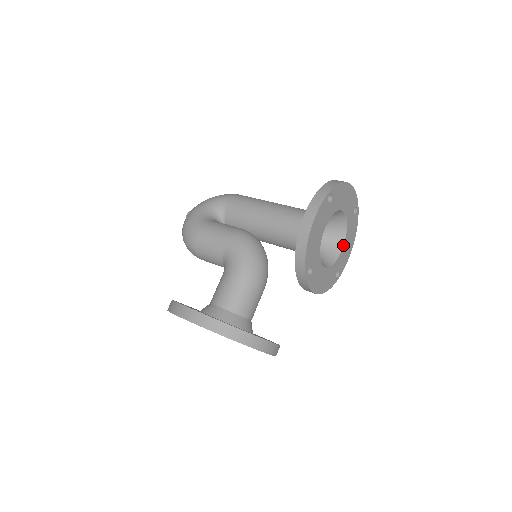
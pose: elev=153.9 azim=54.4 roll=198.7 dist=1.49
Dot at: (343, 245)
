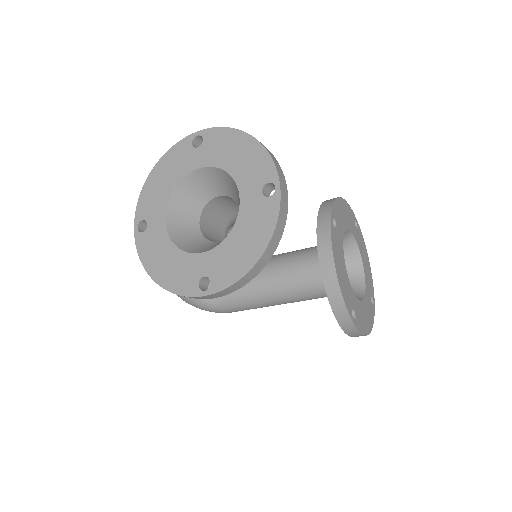
Dot at: (361, 300)
